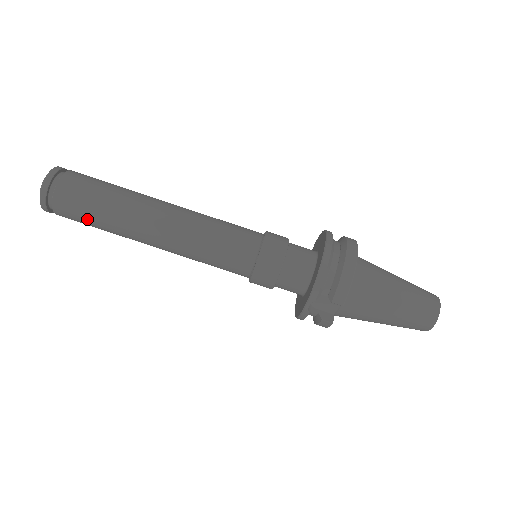
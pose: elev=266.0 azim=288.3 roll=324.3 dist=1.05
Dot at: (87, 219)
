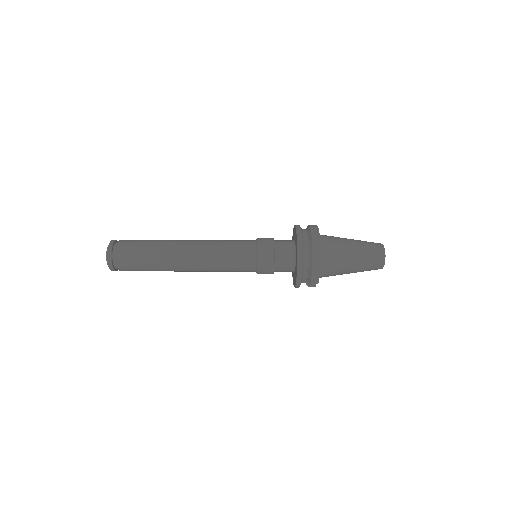
Dot at: occluded
